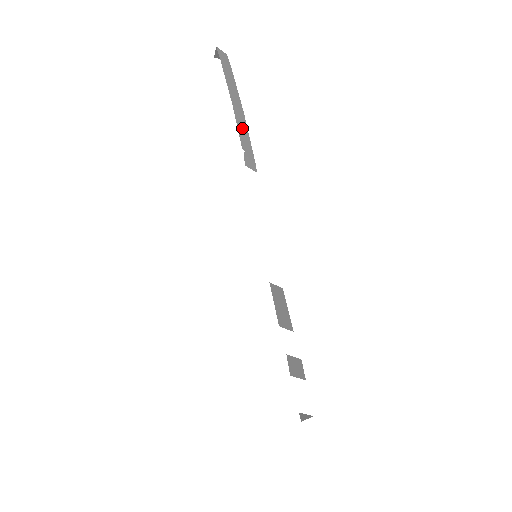
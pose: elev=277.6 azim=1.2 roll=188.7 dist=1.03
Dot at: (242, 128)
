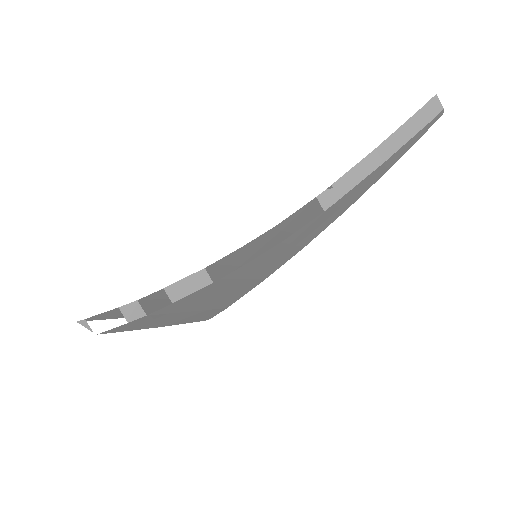
Dot at: (359, 172)
